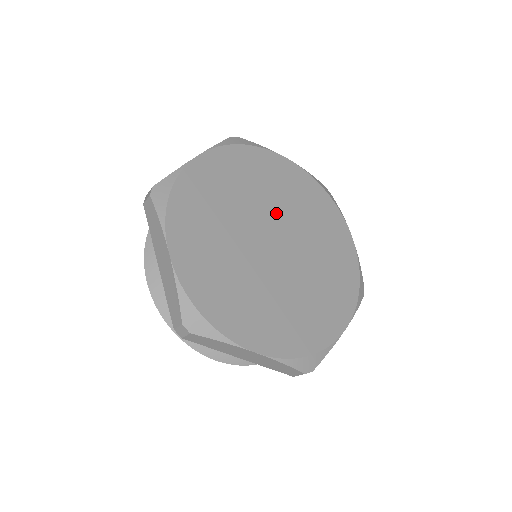
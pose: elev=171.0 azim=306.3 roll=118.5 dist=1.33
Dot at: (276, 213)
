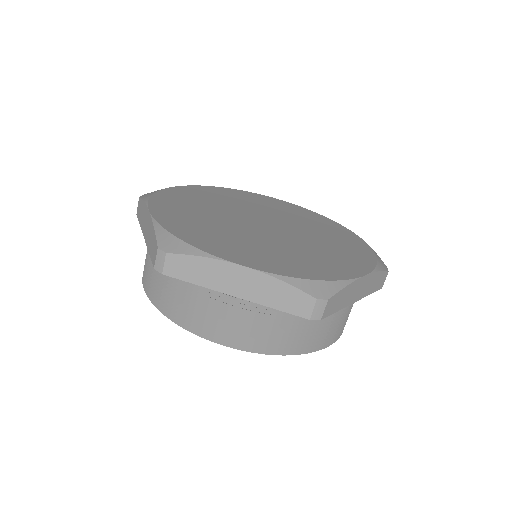
Dot at: (266, 214)
